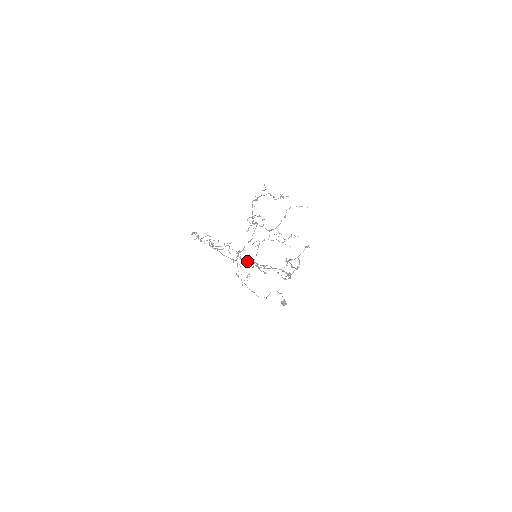
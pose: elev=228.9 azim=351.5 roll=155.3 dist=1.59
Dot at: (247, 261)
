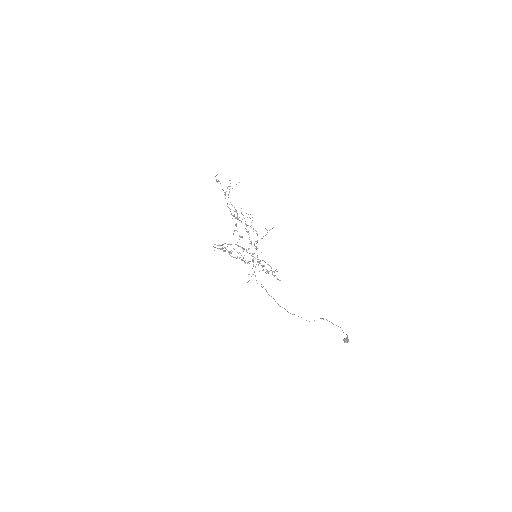
Dot at: (221, 245)
